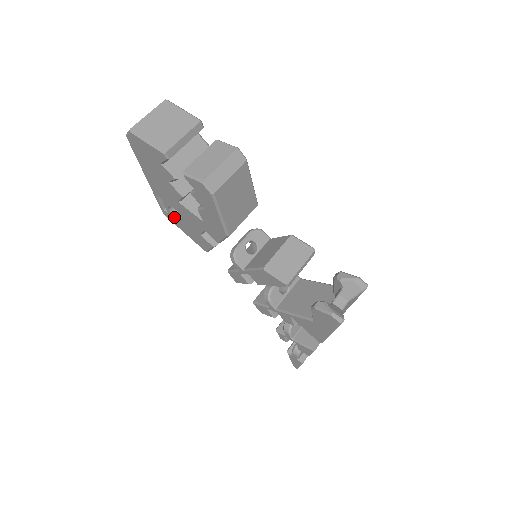
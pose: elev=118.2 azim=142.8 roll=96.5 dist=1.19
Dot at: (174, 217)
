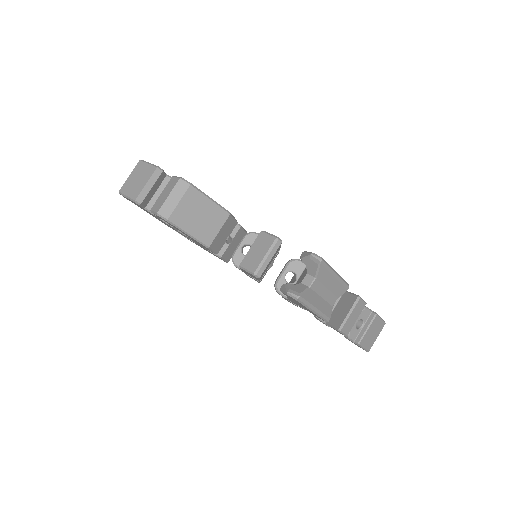
Dot at: (193, 242)
